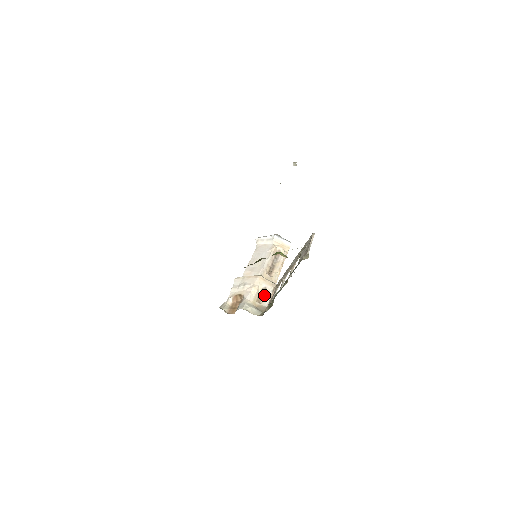
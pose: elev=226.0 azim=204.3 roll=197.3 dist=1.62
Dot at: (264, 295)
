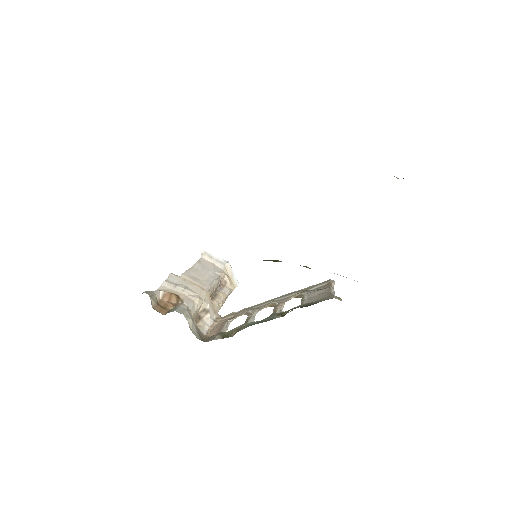
Dot at: (203, 318)
